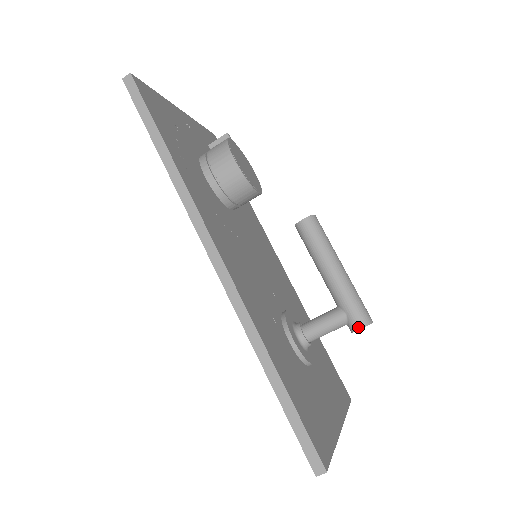
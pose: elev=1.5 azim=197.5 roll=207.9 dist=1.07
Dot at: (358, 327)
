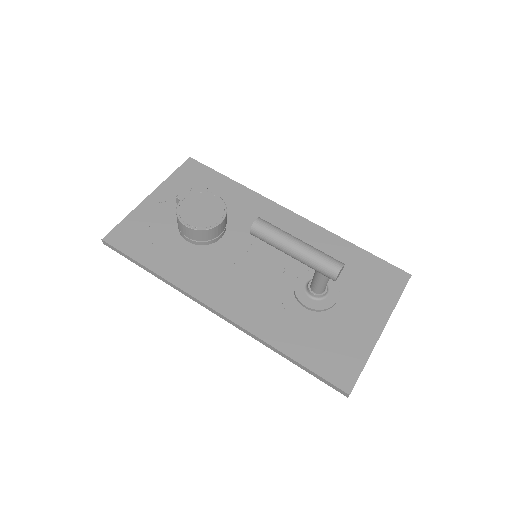
Dot at: (333, 279)
